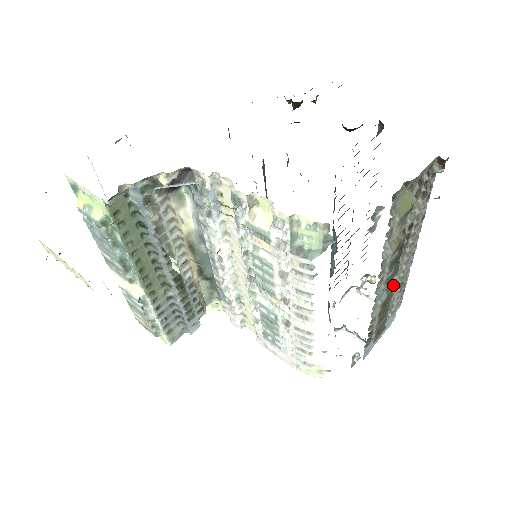
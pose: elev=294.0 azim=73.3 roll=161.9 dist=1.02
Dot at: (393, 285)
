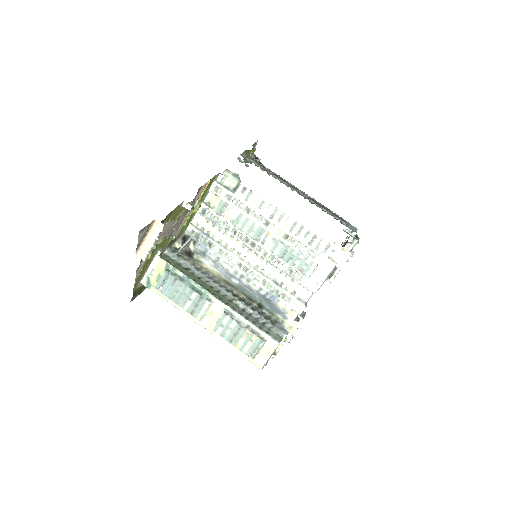
Dot at: occluded
